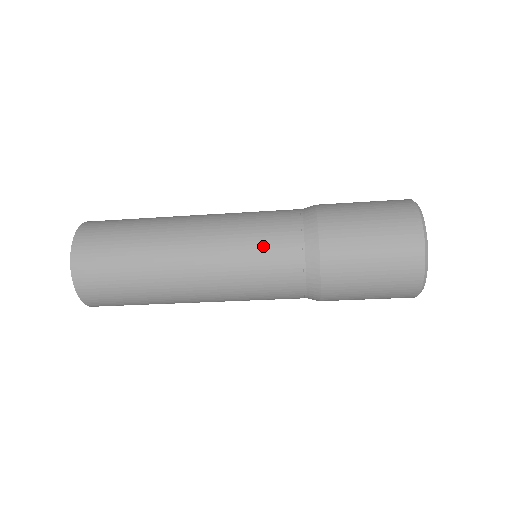
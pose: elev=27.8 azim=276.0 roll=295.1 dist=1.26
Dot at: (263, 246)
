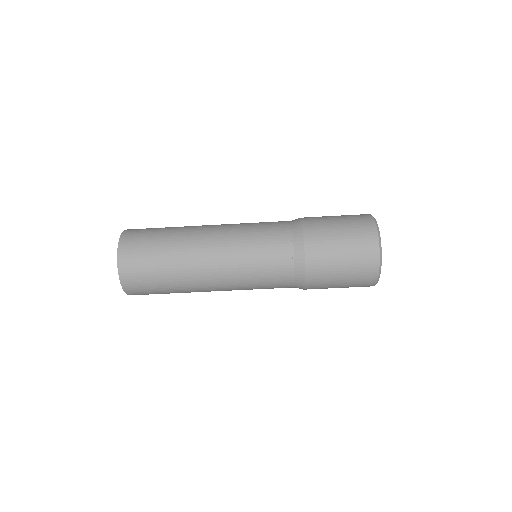
Dot at: (264, 267)
